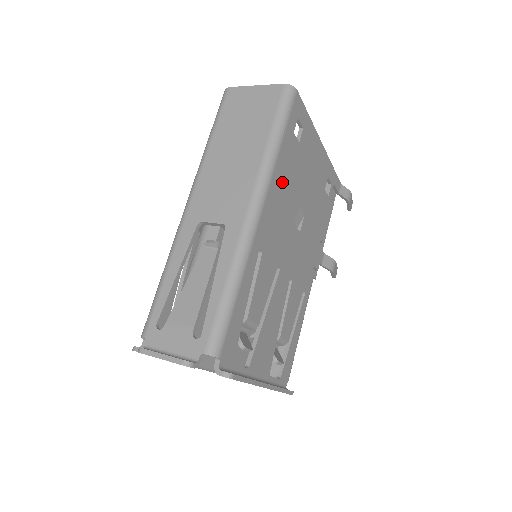
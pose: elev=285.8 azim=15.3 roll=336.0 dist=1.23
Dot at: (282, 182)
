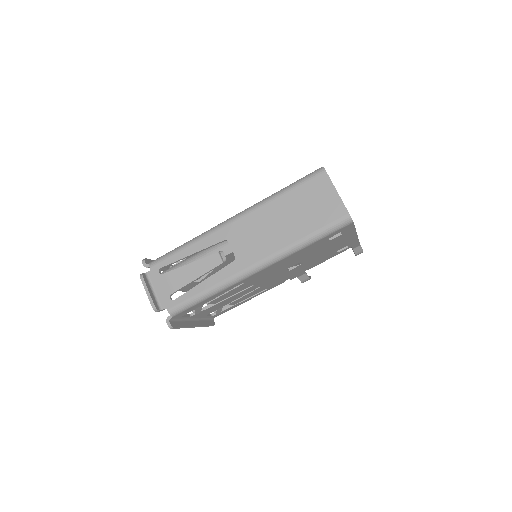
Dot at: (293, 258)
